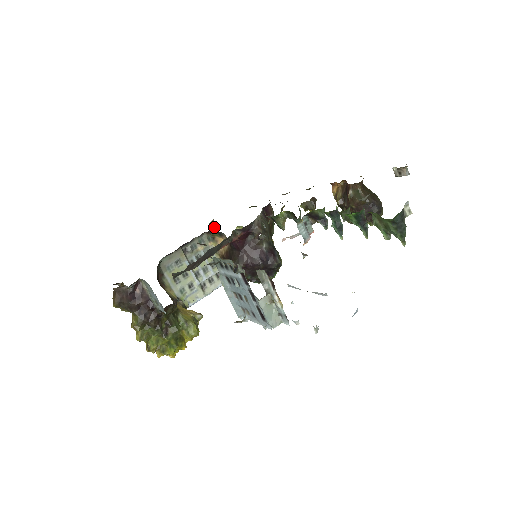
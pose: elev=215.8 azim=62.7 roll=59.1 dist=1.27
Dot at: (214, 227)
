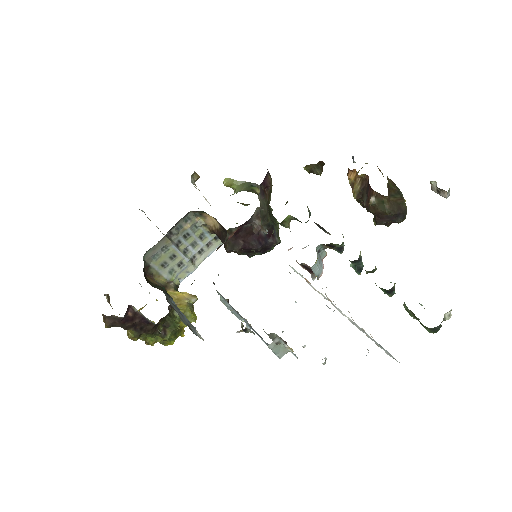
Dot at: (196, 178)
